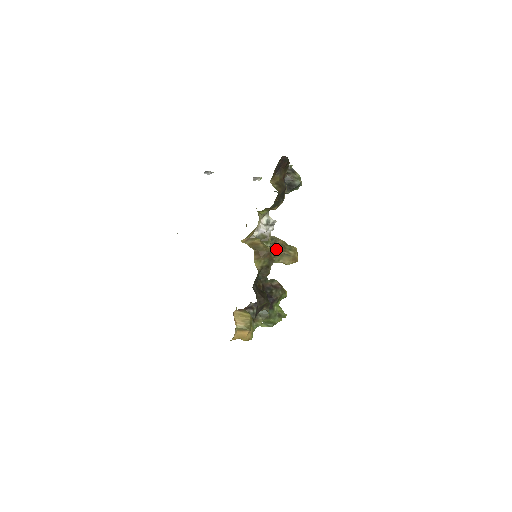
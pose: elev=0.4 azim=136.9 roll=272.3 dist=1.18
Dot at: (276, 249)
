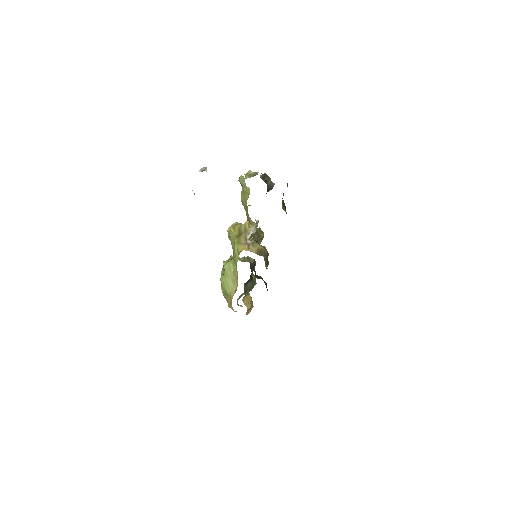
Dot at: (256, 239)
